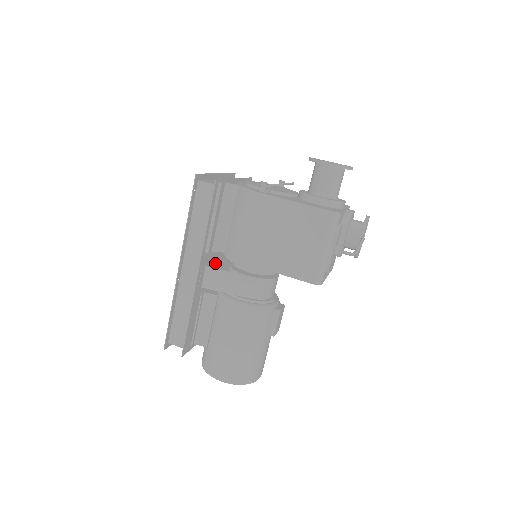
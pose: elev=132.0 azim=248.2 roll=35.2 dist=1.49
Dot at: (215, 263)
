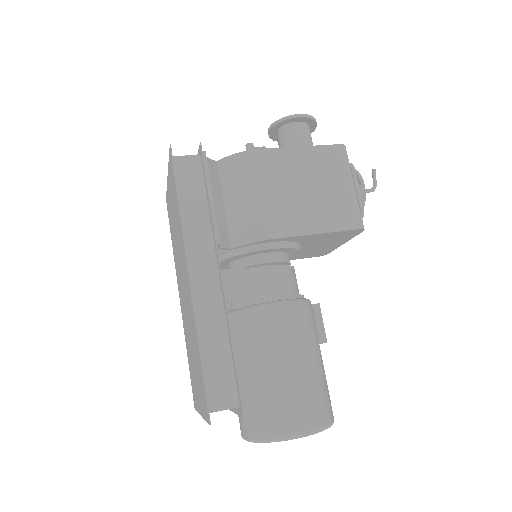
Dot at: occluded
